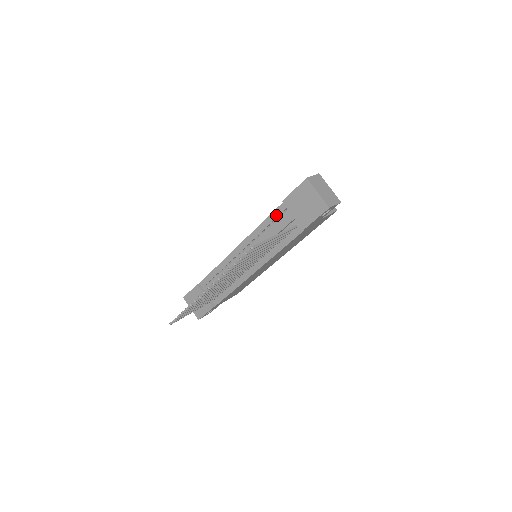
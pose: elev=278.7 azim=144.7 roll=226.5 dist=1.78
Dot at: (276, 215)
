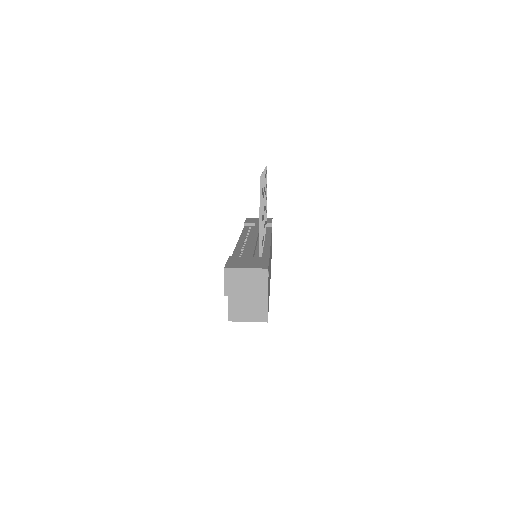
Dot at: (247, 229)
